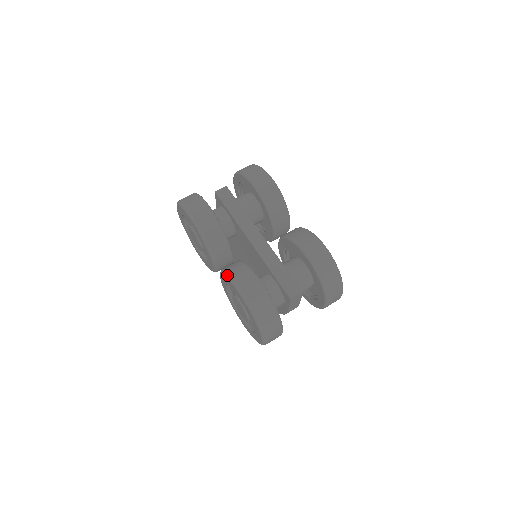
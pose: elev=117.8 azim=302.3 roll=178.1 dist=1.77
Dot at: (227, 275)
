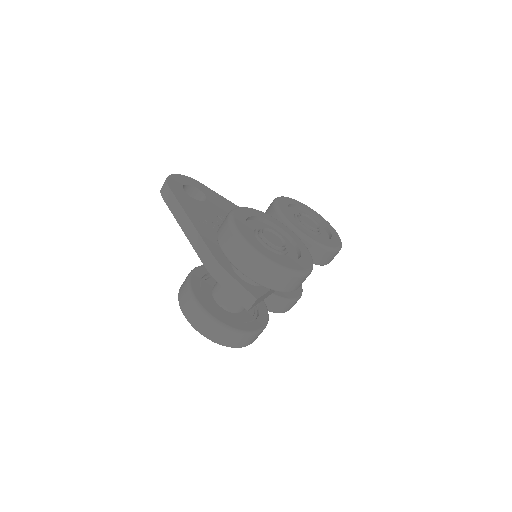
Dot at: occluded
